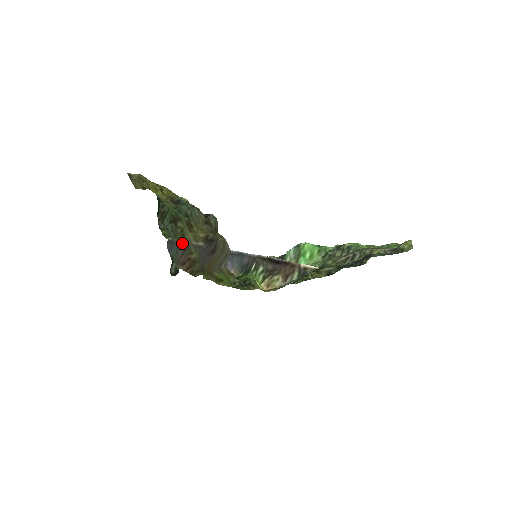
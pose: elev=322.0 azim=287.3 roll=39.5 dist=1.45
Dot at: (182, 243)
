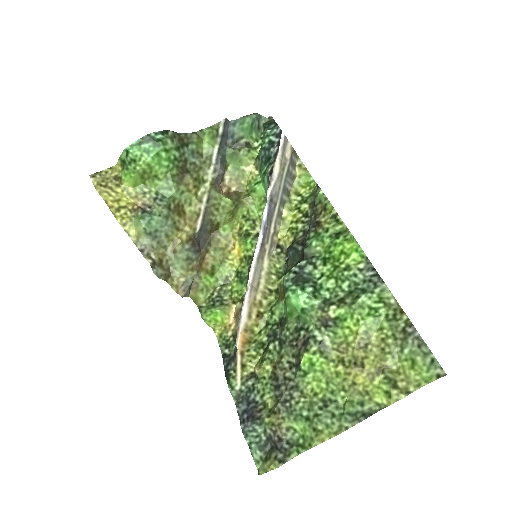
Dot at: (218, 163)
